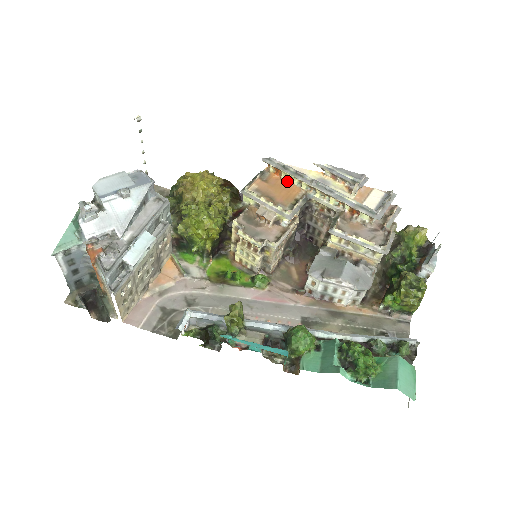
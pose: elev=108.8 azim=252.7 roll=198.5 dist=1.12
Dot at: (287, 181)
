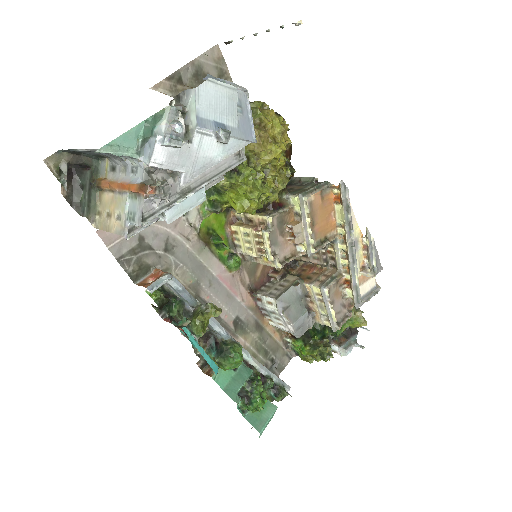
Dot at: (335, 212)
